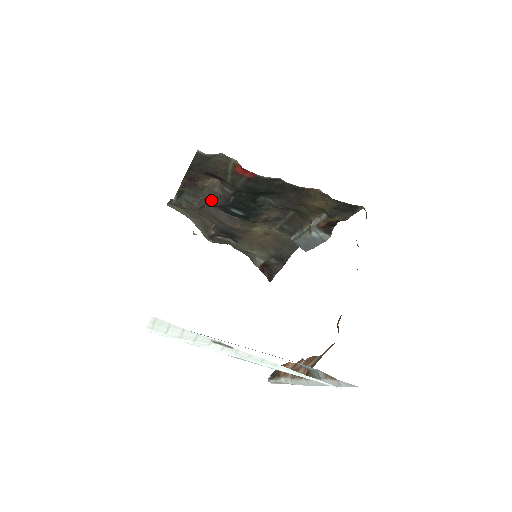
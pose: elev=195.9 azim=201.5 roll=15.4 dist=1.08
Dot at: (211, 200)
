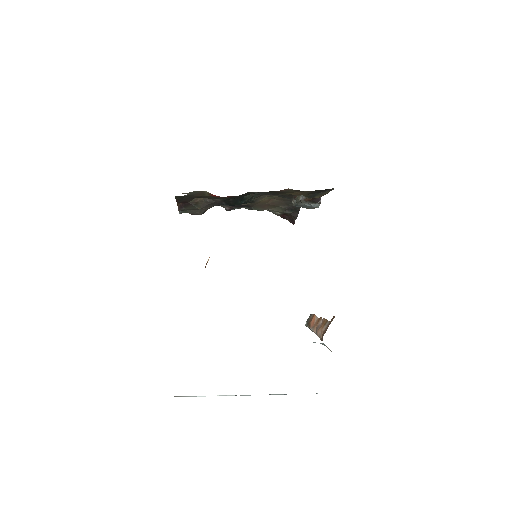
Dot at: (208, 206)
